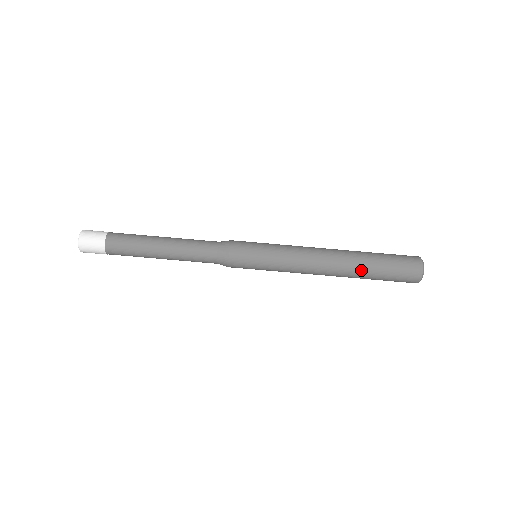
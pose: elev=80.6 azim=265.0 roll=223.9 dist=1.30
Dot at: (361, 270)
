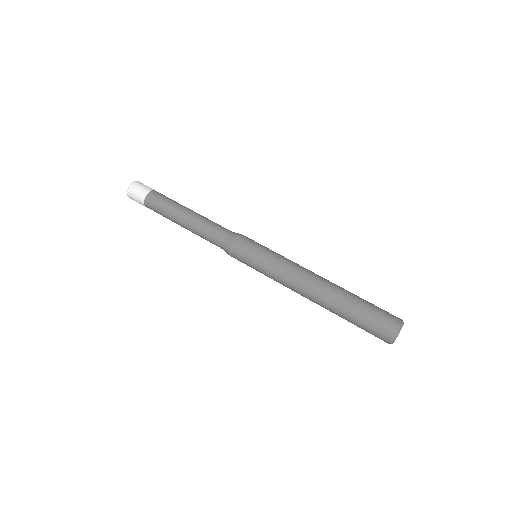
Dot at: (346, 293)
